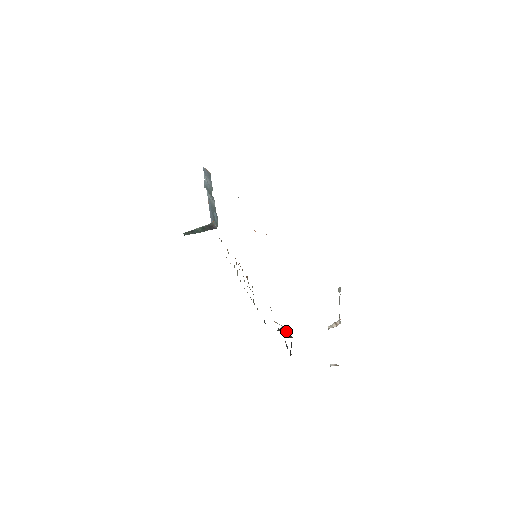
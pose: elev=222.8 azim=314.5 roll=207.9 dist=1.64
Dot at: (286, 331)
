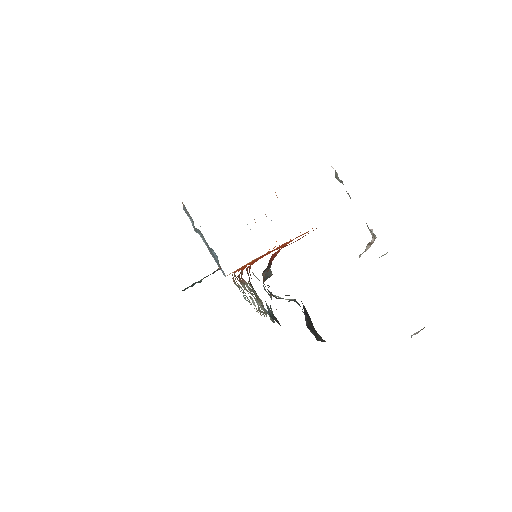
Dot at: (298, 304)
